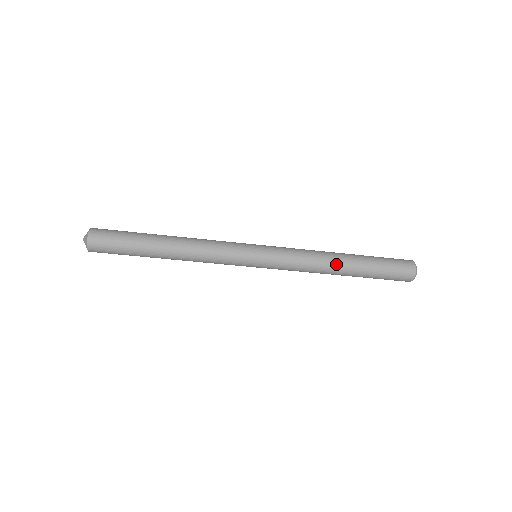
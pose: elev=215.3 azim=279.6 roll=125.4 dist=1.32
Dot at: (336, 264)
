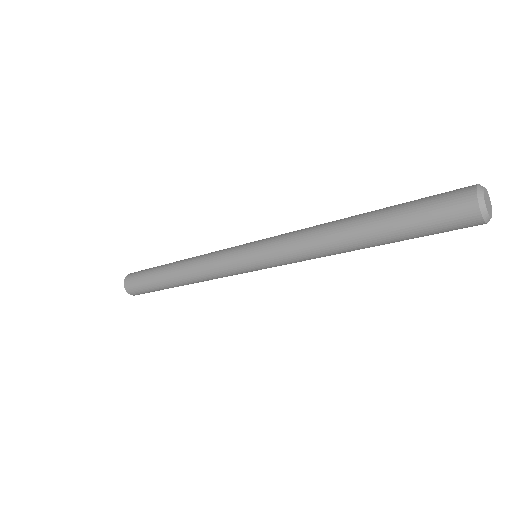
Dot at: (345, 249)
